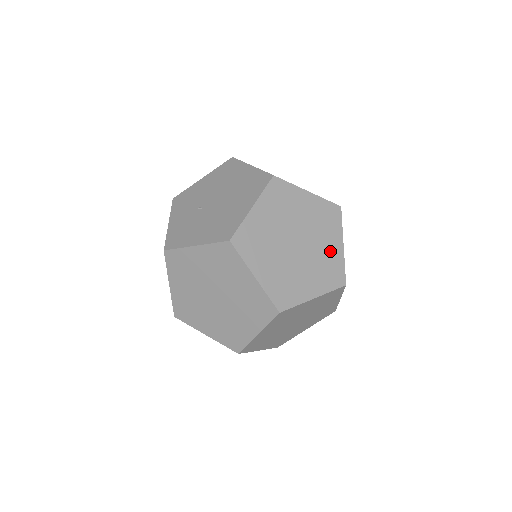
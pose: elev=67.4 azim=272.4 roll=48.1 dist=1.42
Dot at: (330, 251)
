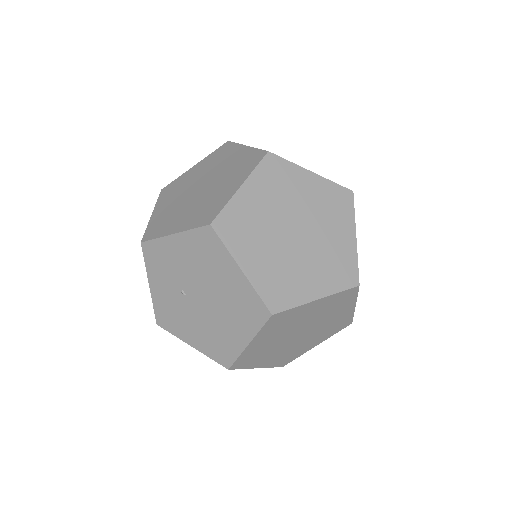
Dot at: (338, 317)
